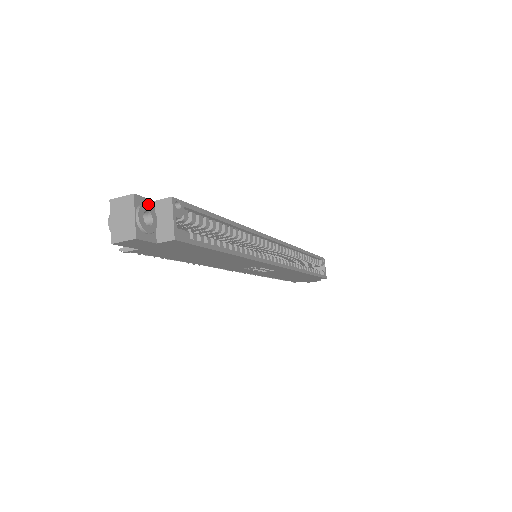
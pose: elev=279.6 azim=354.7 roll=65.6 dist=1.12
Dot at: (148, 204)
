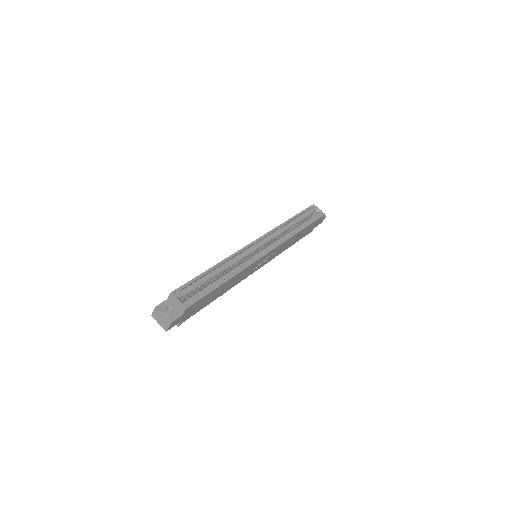
Dot at: (165, 304)
